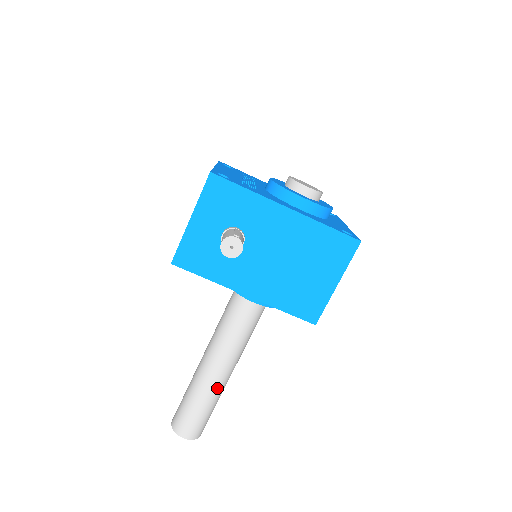
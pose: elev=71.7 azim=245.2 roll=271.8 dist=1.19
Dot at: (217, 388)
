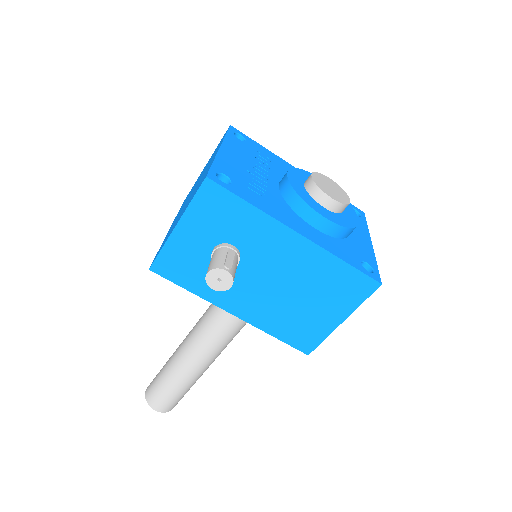
Dot at: (194, 376)
